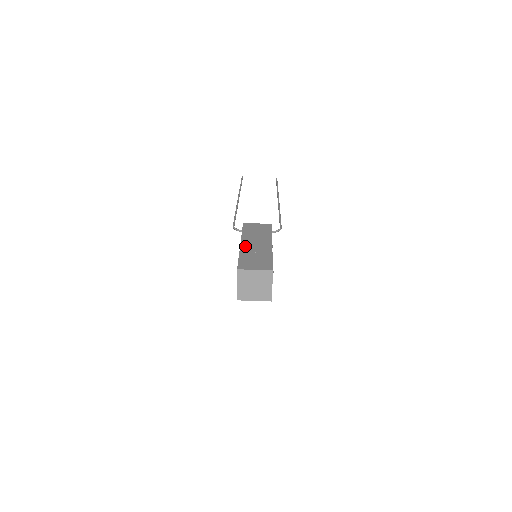
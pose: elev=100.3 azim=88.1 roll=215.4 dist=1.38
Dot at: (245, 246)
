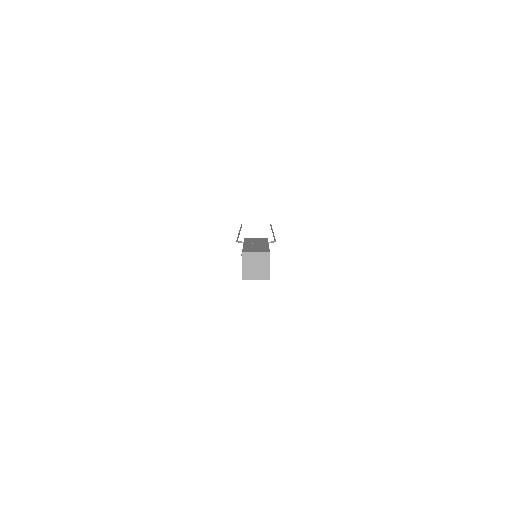
Dot at: (247, 245)
